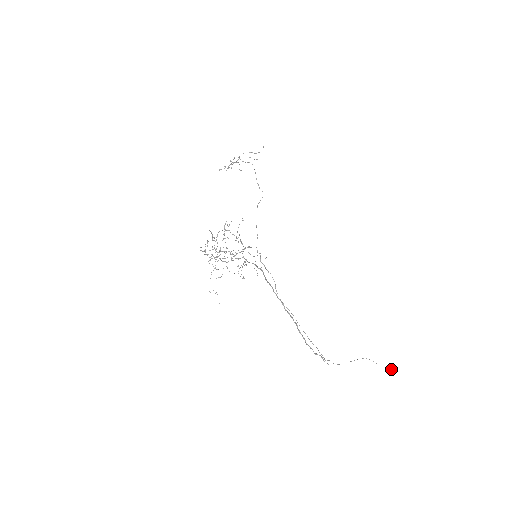
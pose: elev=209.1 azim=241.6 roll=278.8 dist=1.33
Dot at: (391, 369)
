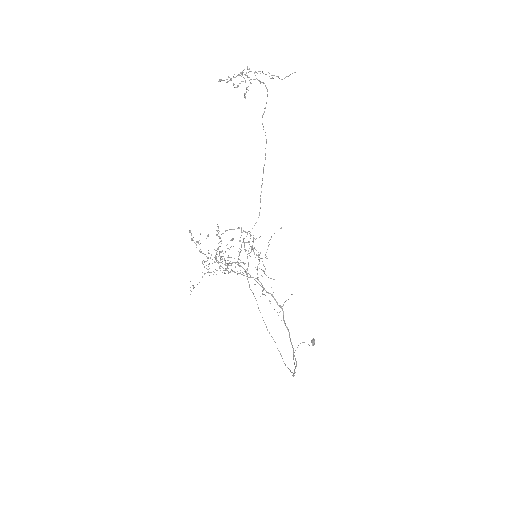
Dot at: (314, 343)
